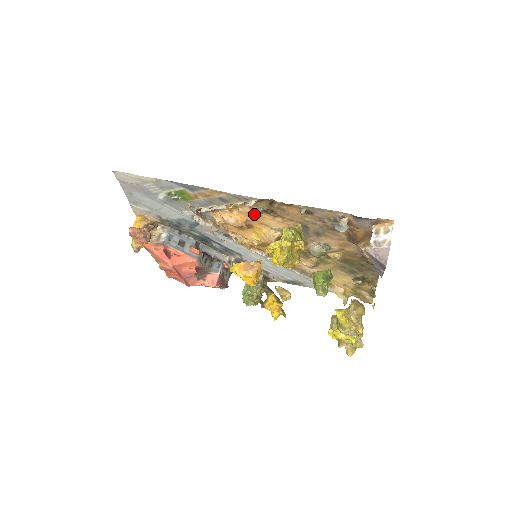
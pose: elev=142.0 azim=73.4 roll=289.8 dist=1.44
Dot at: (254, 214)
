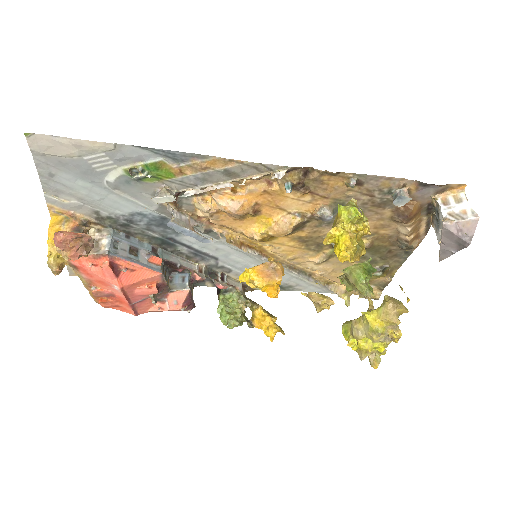
Dot at: (271, 193)
